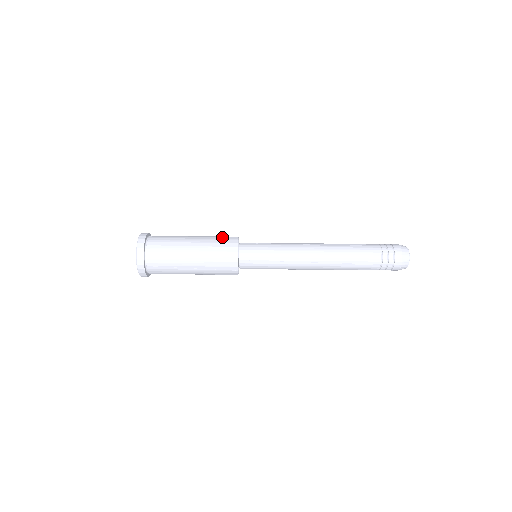
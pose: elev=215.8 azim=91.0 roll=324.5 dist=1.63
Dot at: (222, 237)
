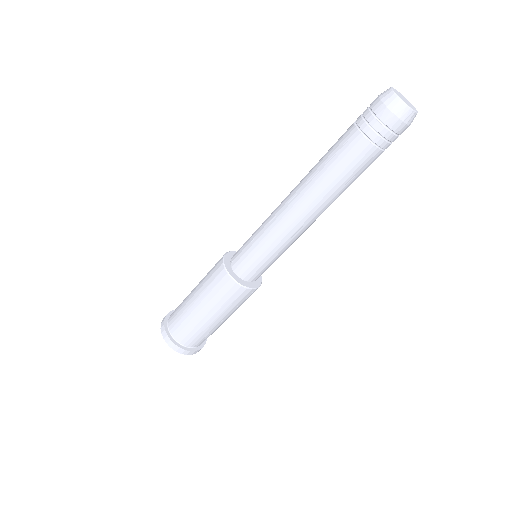
Dot at: (211, 276)
